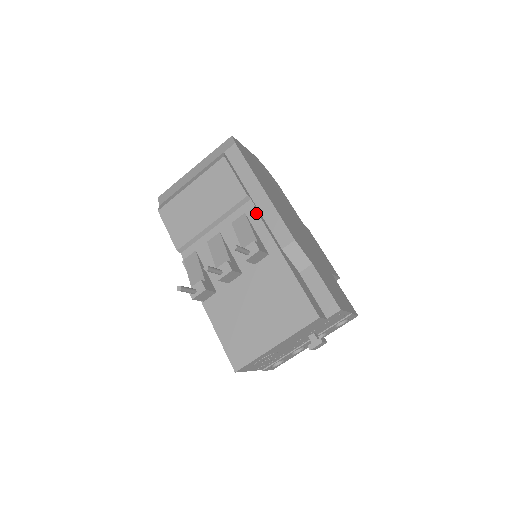
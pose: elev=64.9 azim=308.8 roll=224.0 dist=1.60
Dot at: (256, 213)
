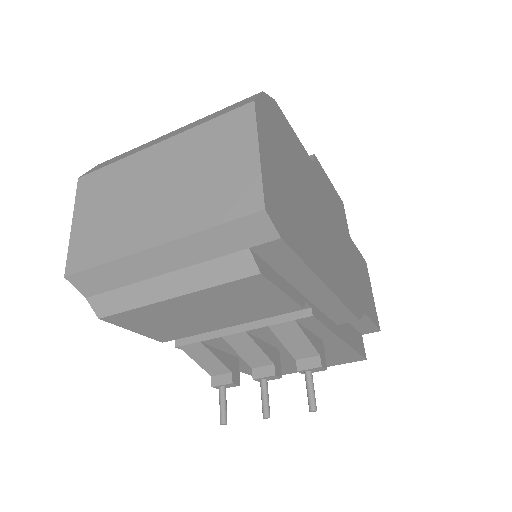
Dot at: (315, 321)
